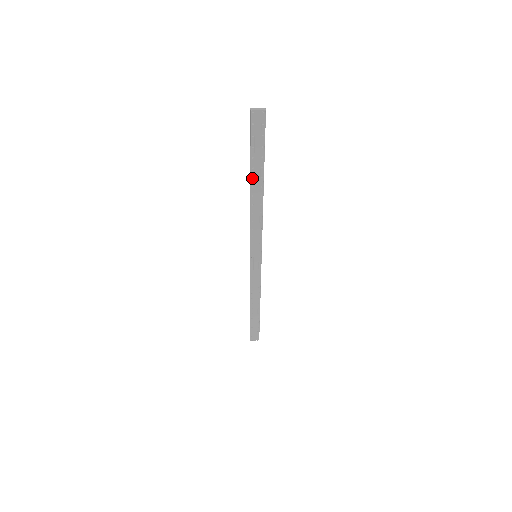
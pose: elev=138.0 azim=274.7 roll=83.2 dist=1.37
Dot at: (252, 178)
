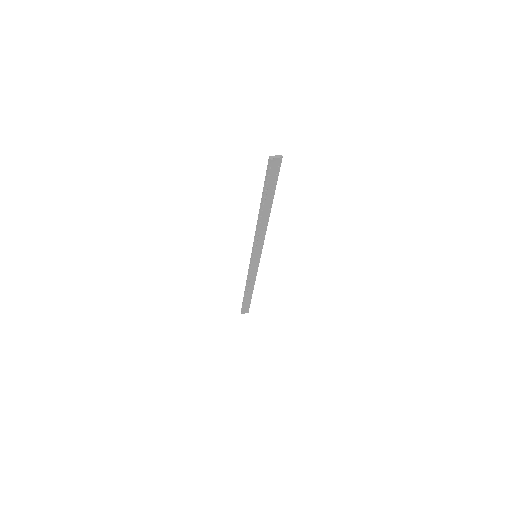
Dot at: (263, 204)
